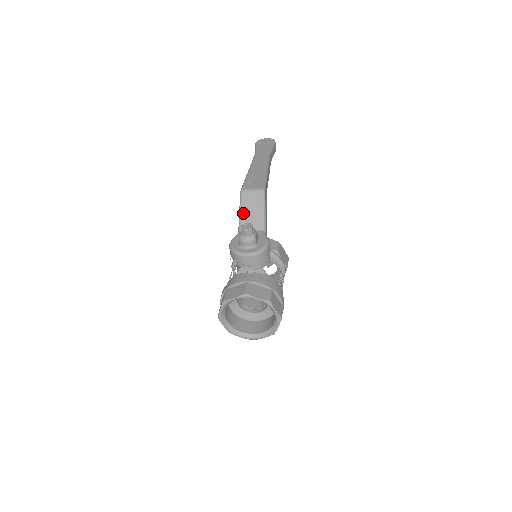
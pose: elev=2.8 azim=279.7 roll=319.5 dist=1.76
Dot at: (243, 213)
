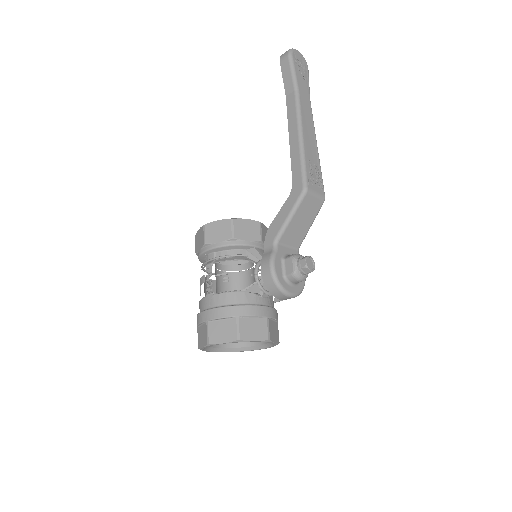
Dot at: (293, 221)
